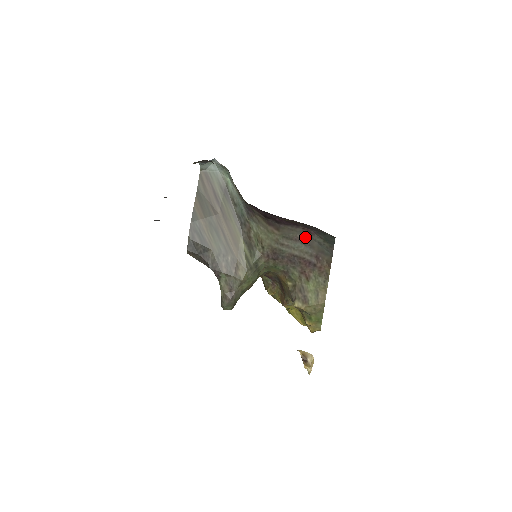
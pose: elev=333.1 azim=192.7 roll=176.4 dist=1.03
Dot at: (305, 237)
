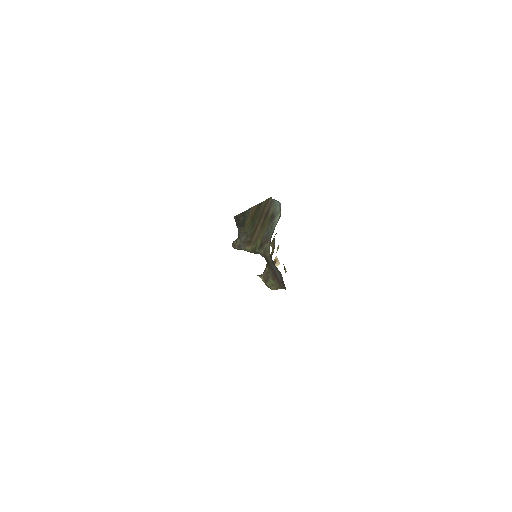
Dot at: (281, 275)
